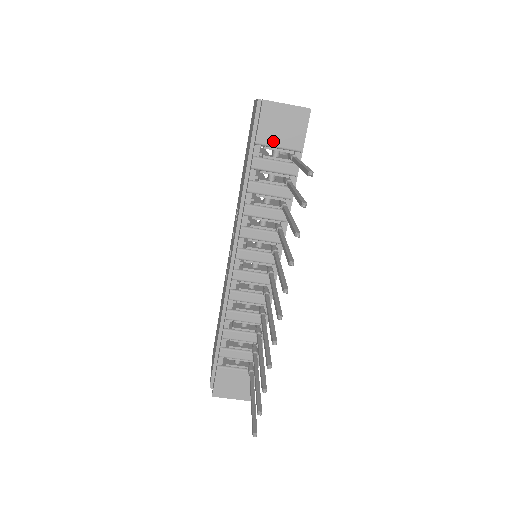
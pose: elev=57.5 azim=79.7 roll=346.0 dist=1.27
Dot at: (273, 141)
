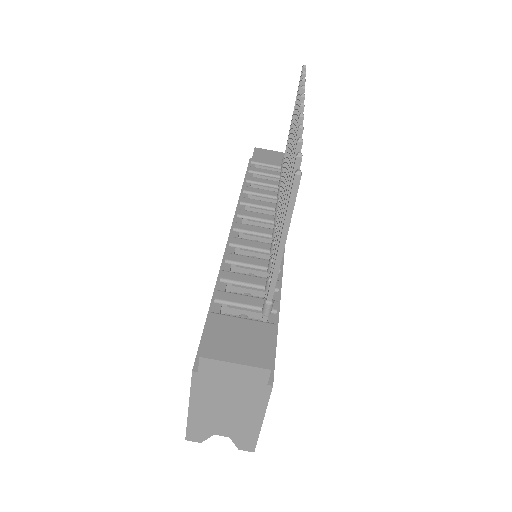
Dot at: (266, 162)
